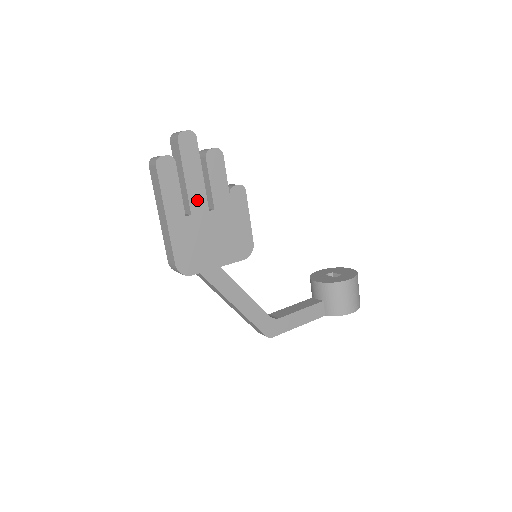
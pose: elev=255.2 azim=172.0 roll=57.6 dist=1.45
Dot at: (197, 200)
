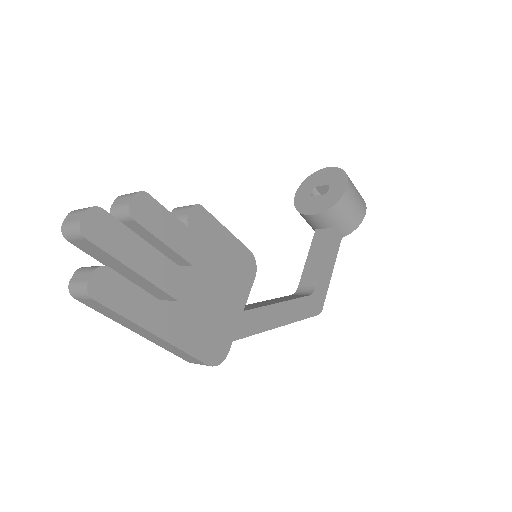
Dot at: (169, 278)
